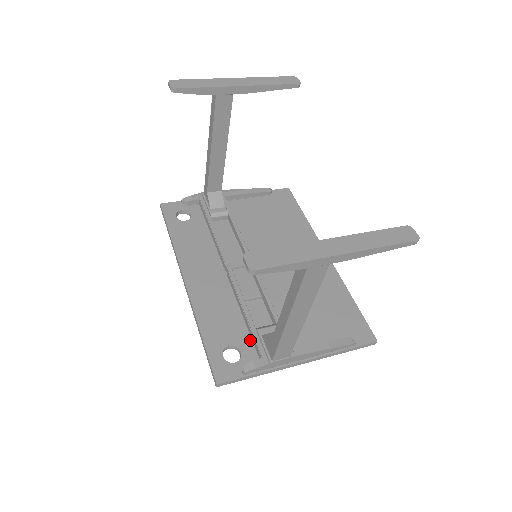
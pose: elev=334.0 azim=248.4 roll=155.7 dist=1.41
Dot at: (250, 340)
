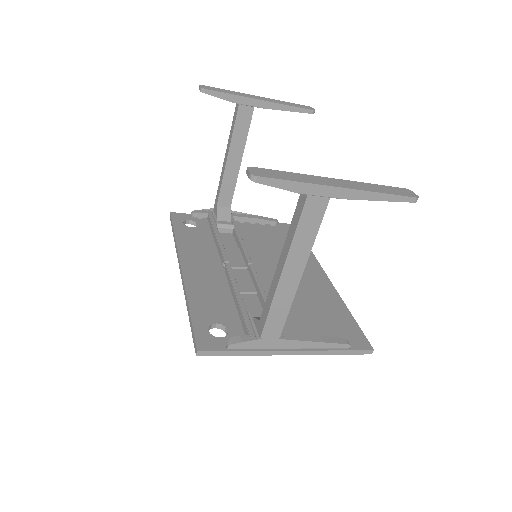
Dot at: (239, 323)
